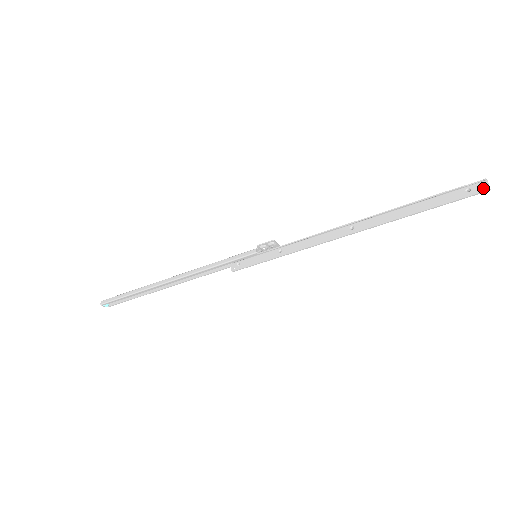
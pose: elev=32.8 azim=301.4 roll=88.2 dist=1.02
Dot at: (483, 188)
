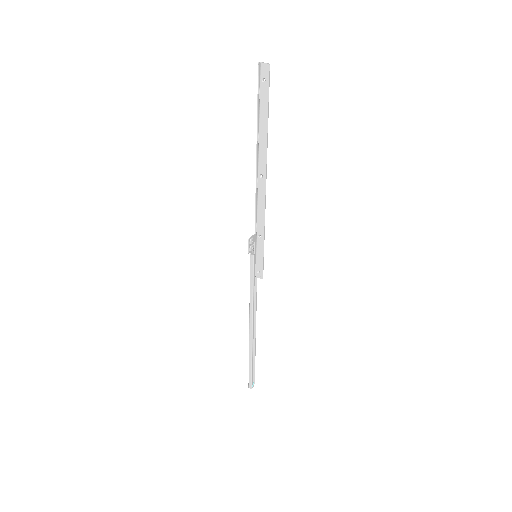
Dot at: (266, 69)
